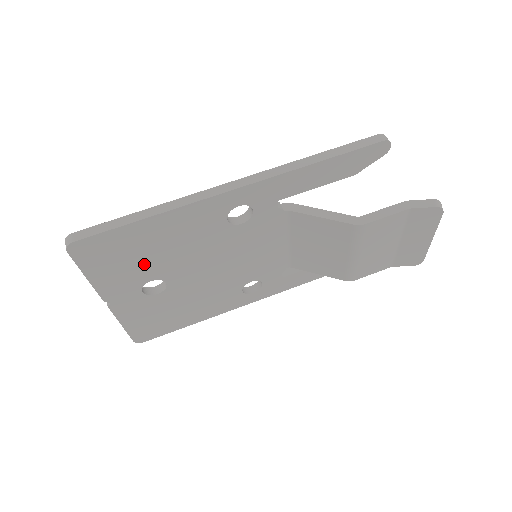
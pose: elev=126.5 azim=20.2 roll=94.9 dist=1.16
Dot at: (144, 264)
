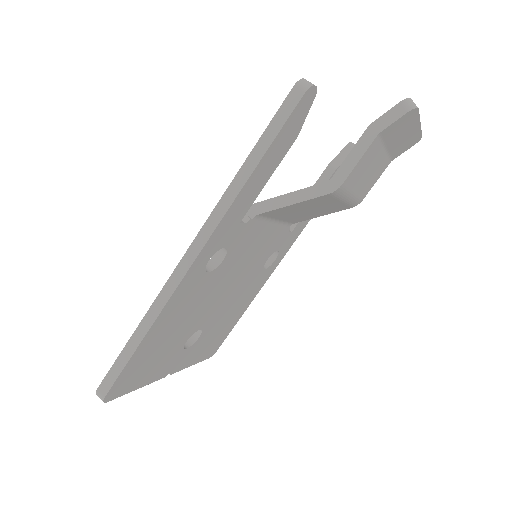
Dot at: (170, 345)
